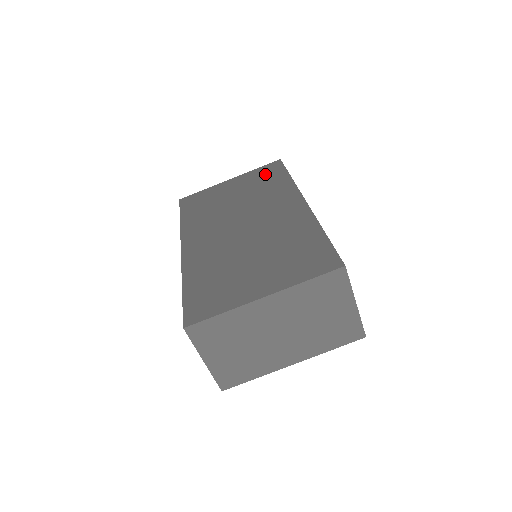
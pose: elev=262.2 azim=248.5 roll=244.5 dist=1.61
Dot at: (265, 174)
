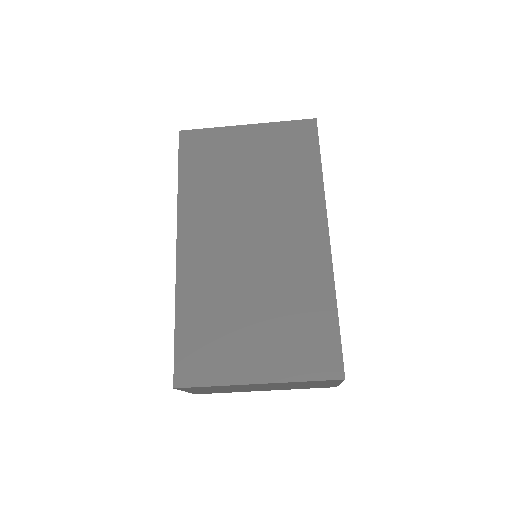
Dot at: (292, 143)
